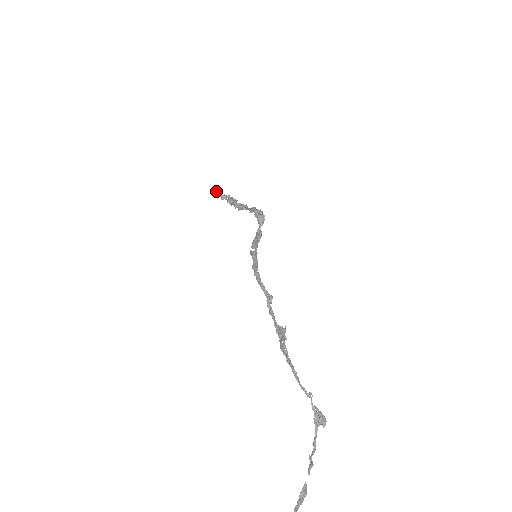
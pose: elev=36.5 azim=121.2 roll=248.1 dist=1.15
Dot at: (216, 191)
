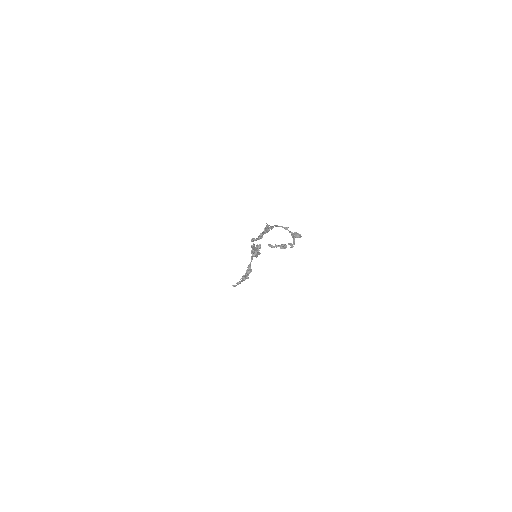
Dot at: (234, 285)
